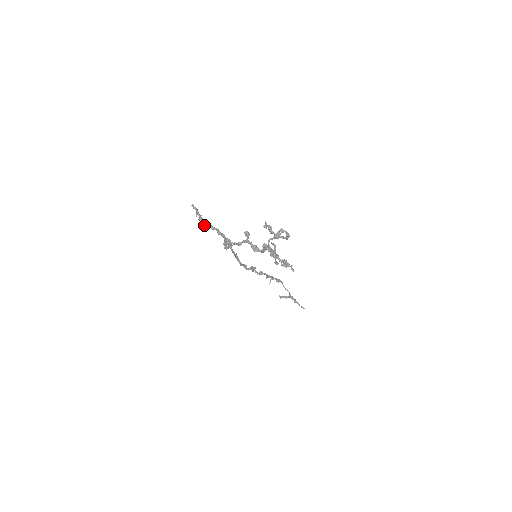
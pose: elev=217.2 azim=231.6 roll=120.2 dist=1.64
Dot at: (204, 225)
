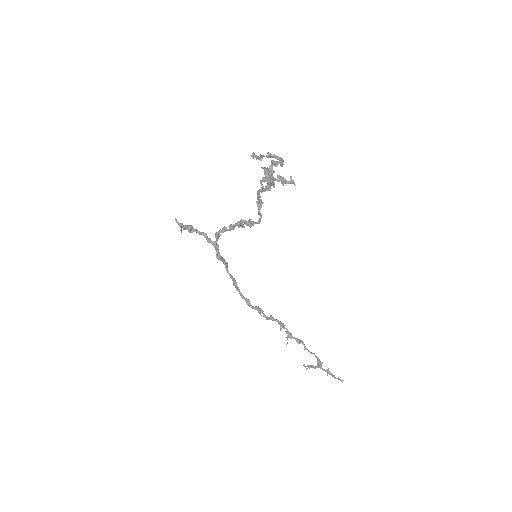
Dot at: (189, 227)
